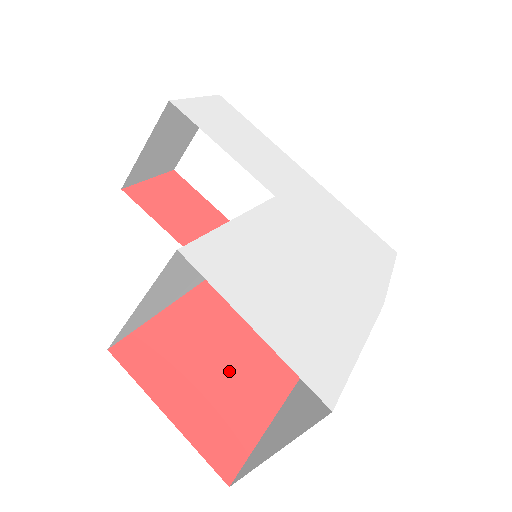
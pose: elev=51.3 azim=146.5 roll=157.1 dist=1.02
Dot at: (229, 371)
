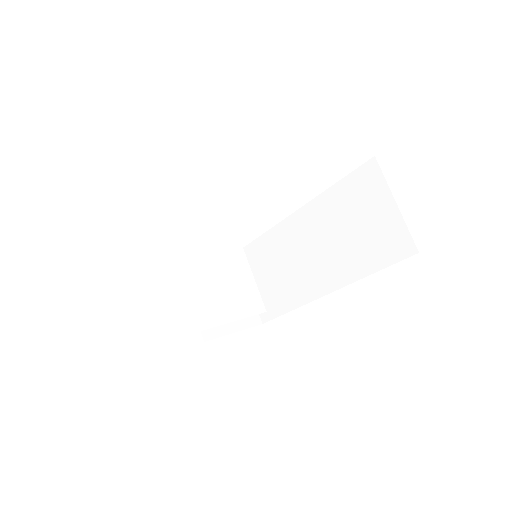
Dot at: occluded
